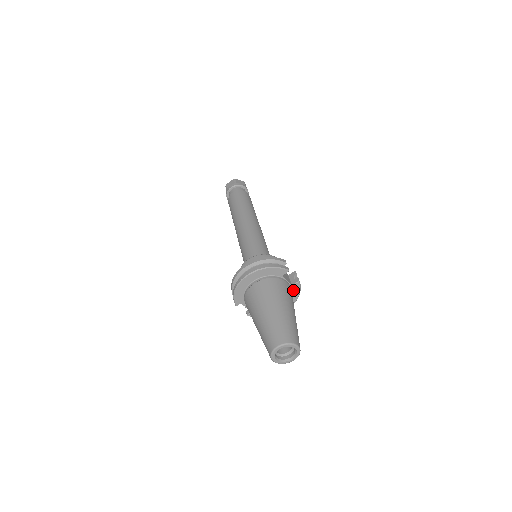
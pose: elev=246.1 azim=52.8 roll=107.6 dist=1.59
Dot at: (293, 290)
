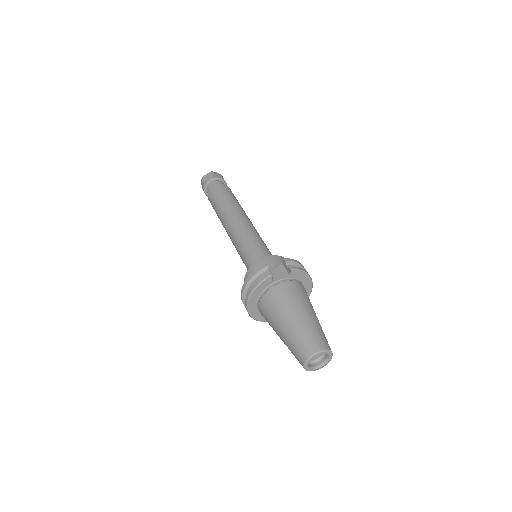
Dot at: (296, 277)
